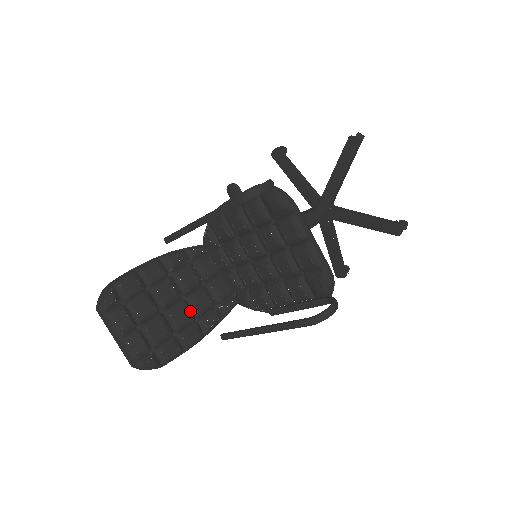
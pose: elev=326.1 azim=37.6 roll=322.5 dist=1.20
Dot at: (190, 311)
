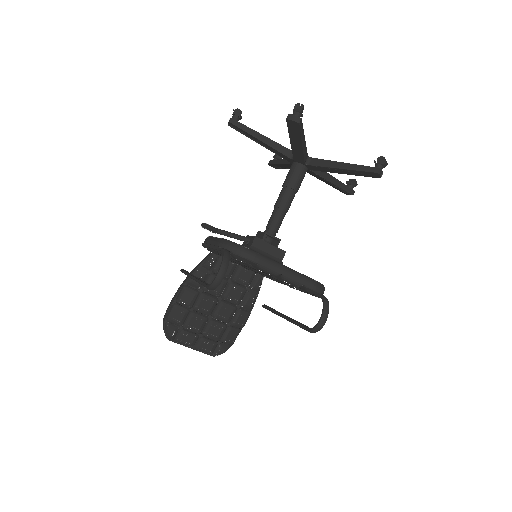
Dot at: (230, 305)
